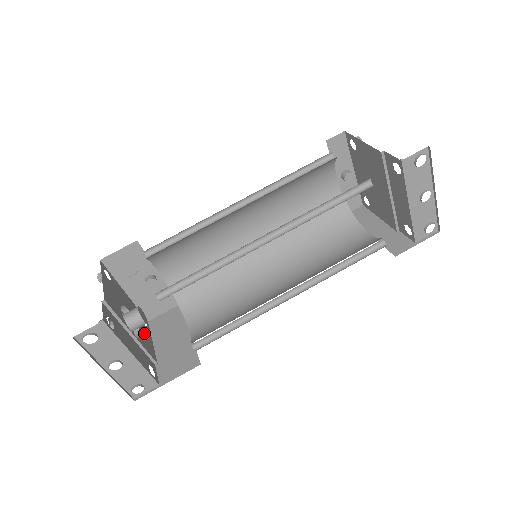
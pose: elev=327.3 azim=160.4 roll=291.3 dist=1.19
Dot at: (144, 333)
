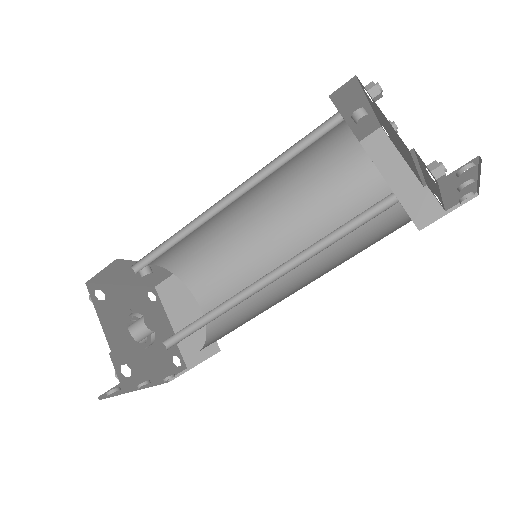
Dot at: (157, 318)
